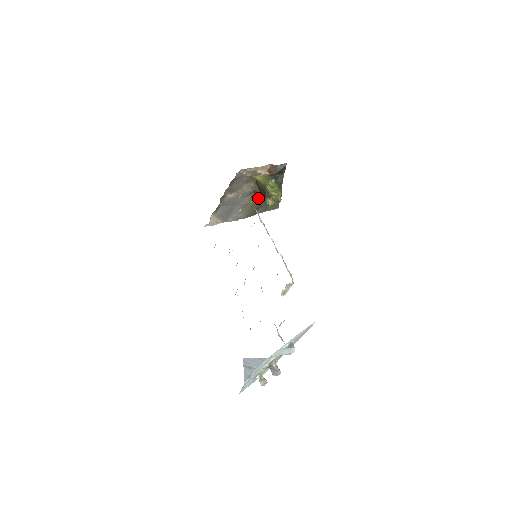
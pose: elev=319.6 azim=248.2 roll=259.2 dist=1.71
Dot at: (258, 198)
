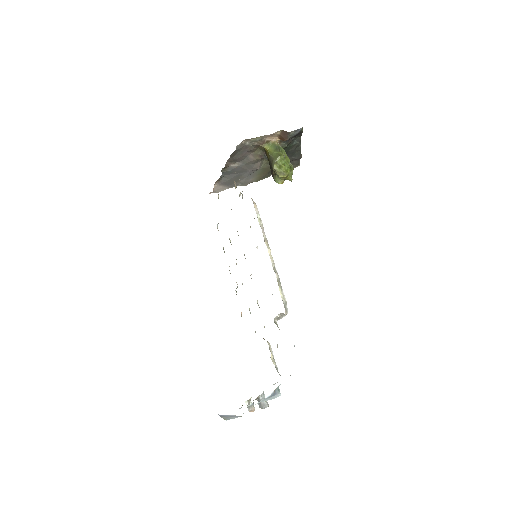
Dot at: occluded
